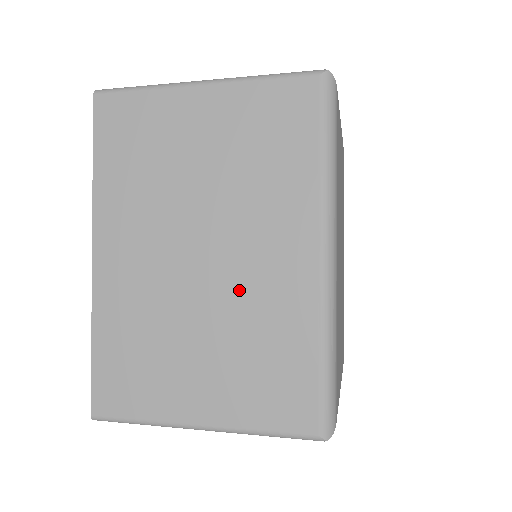
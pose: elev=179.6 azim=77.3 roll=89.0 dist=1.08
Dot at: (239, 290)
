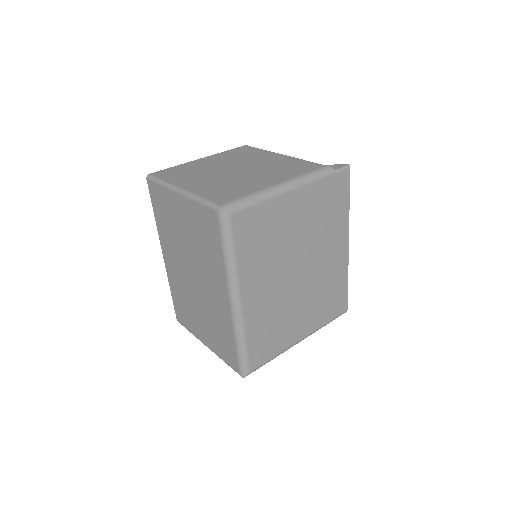
Dot at: (207, 300)
